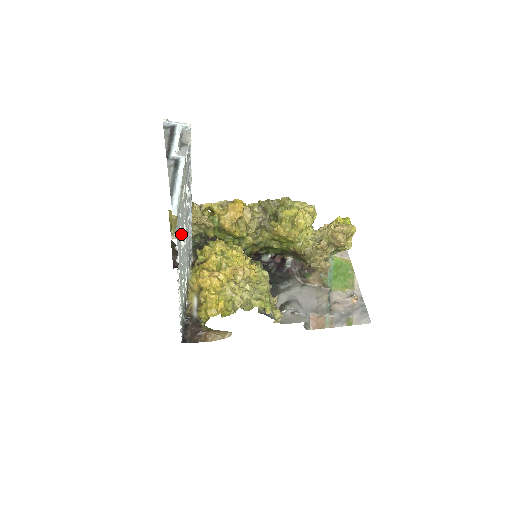
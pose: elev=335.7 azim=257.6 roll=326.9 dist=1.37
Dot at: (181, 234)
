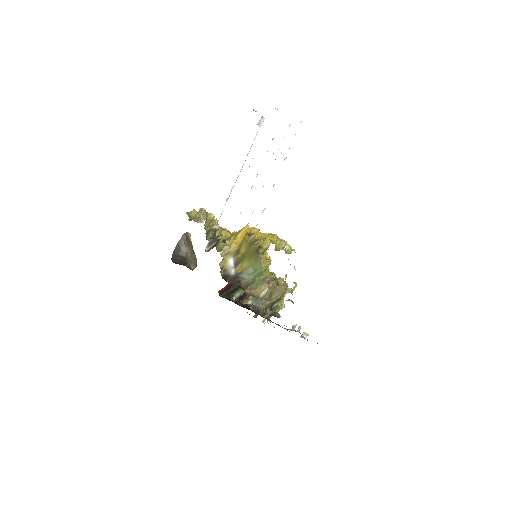
Dot at: occluded
